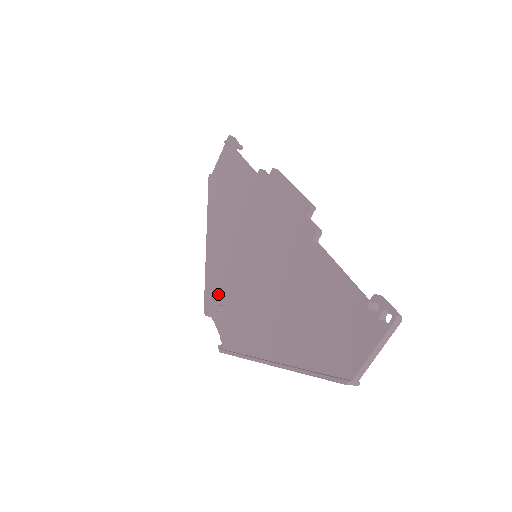
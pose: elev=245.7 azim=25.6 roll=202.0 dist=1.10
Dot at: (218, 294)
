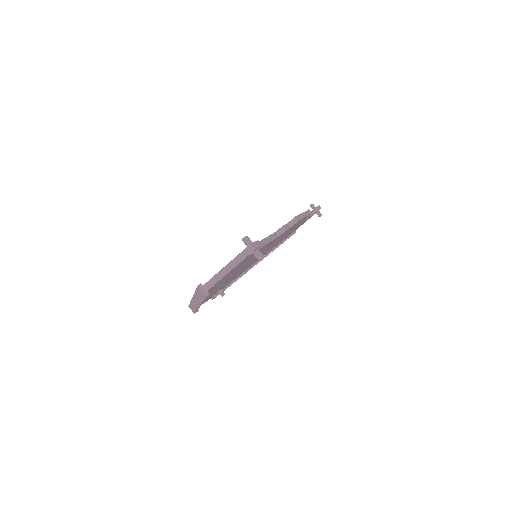
Dot at: occluded
